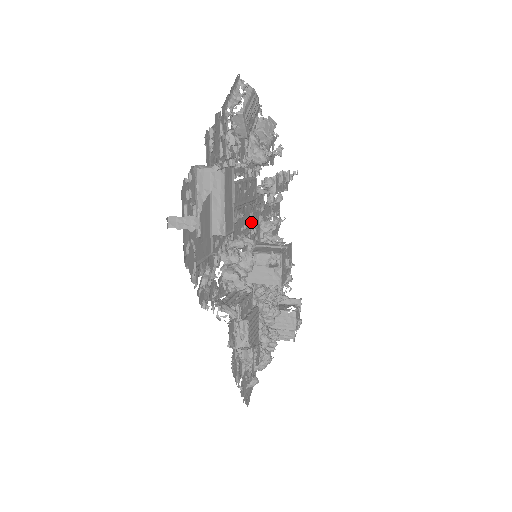
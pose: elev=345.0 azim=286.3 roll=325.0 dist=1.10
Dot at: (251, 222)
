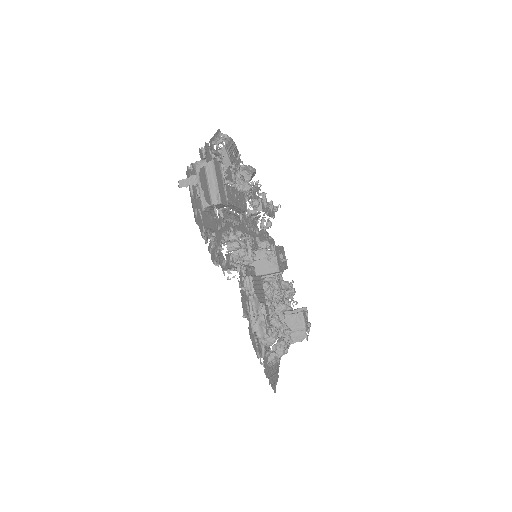
Dot at: (248, 235)
